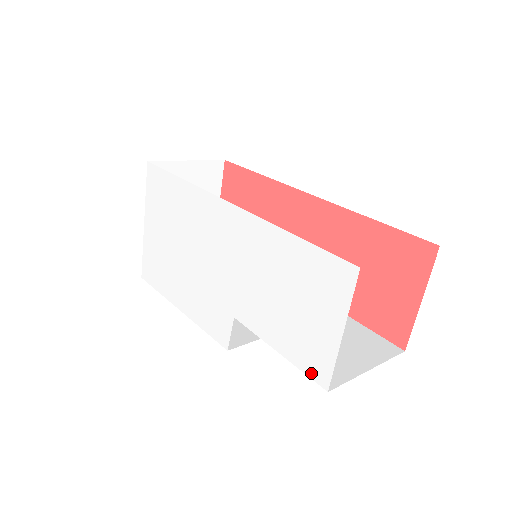
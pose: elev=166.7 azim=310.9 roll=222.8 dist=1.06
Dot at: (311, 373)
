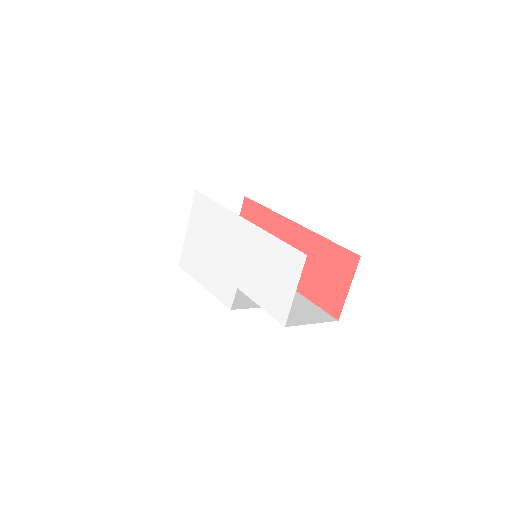
Dot at: (277, 317)
